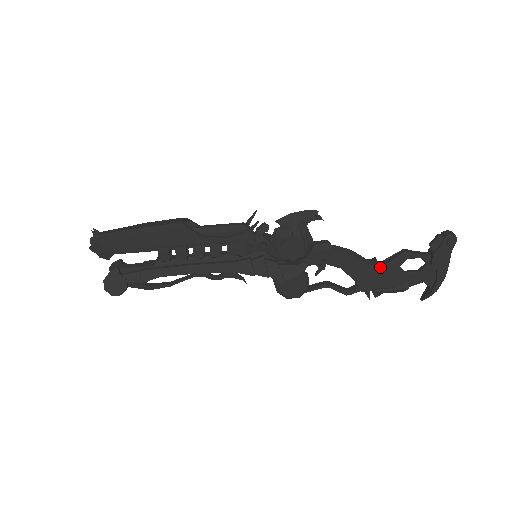
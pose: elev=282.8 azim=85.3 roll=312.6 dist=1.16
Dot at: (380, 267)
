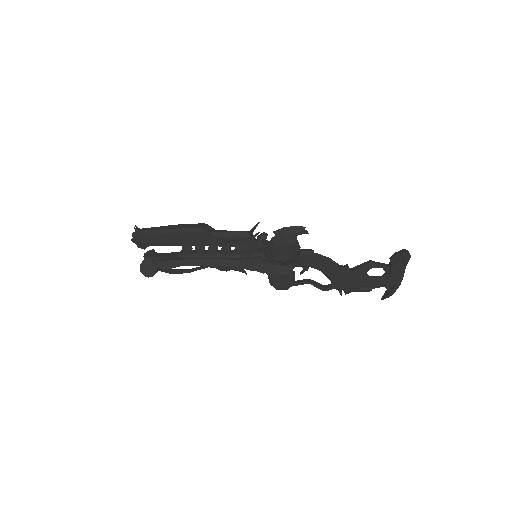
Dot at: (350, 272)
